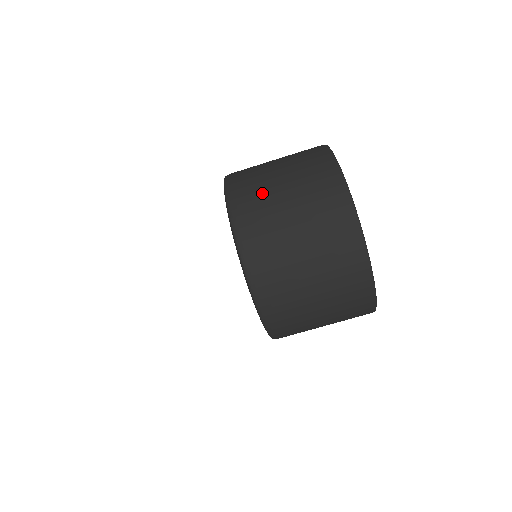
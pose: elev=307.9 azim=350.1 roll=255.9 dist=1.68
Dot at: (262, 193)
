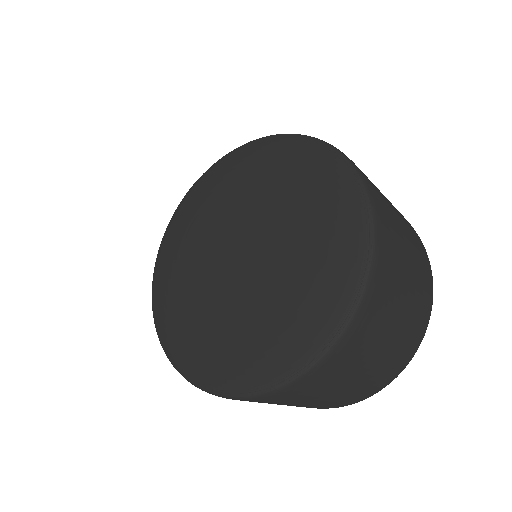
Dot at: occluded
